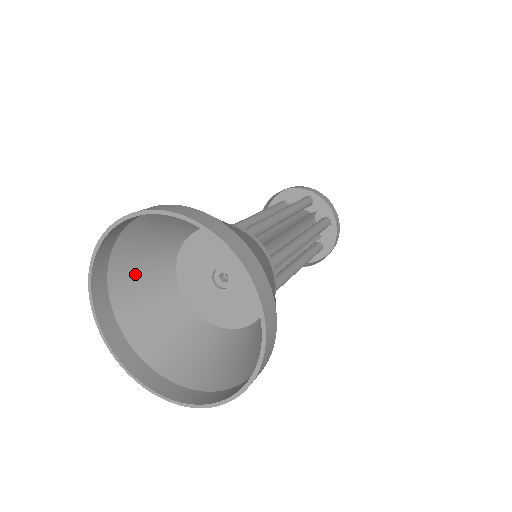
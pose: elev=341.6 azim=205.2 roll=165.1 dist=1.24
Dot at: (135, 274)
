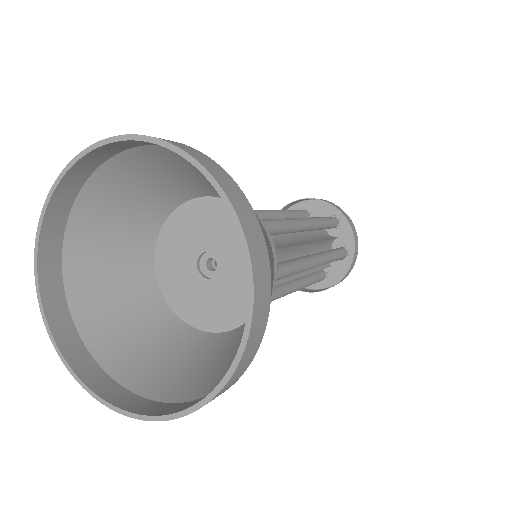
Dot at: (110, 213)
